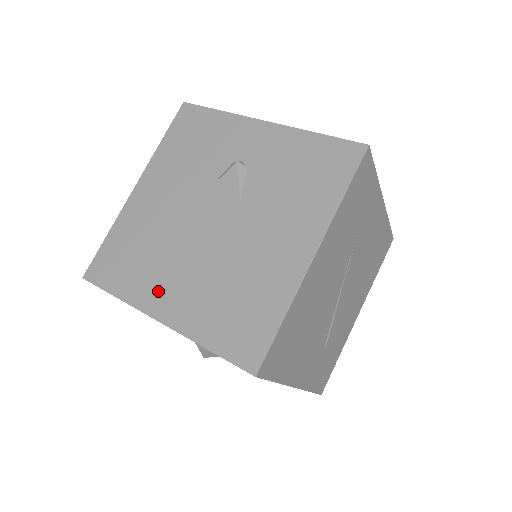
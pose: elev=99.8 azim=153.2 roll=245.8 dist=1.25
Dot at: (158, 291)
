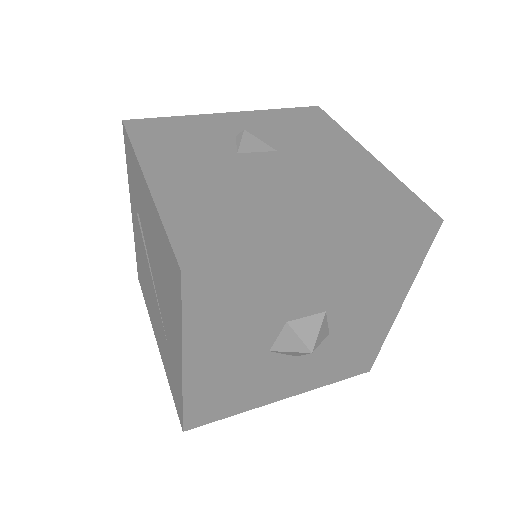
Dot at: (294, 226)
